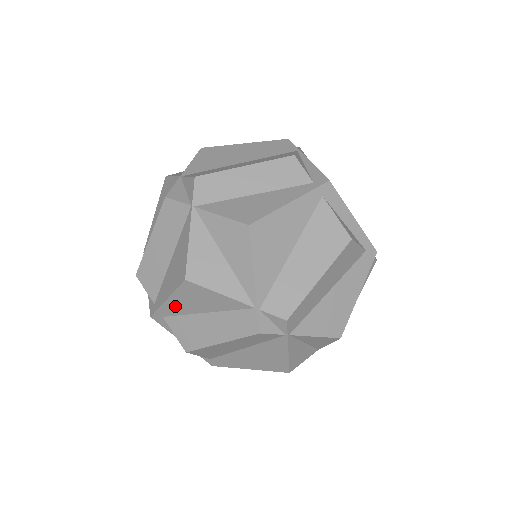
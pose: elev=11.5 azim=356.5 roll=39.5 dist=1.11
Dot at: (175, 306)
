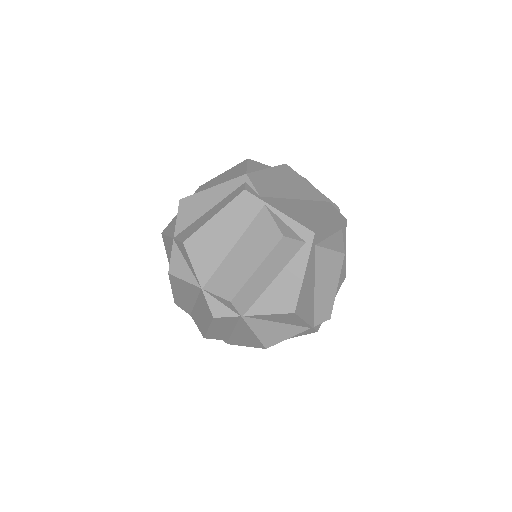
Dot at: occluded
